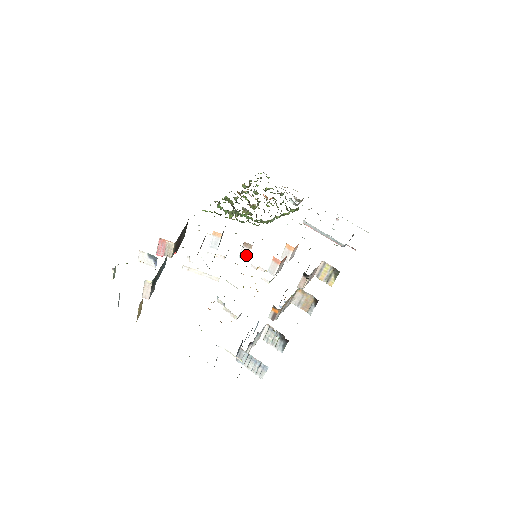
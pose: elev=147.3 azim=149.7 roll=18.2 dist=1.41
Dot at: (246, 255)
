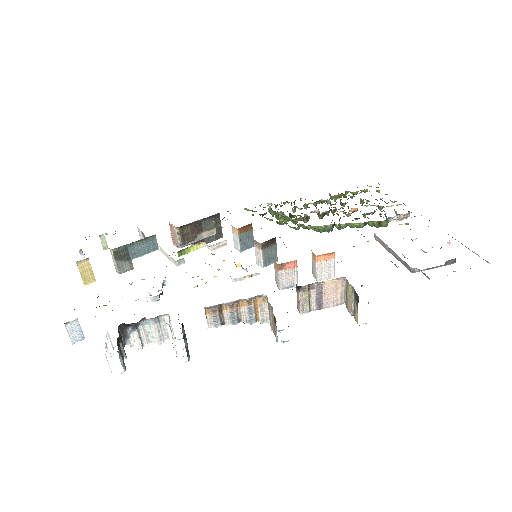
Dot at: (260, 259)
